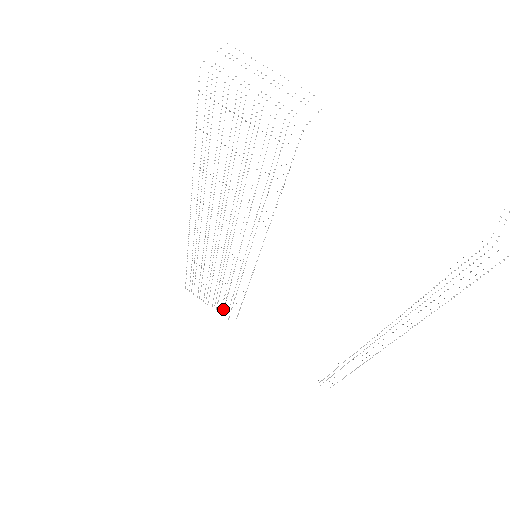
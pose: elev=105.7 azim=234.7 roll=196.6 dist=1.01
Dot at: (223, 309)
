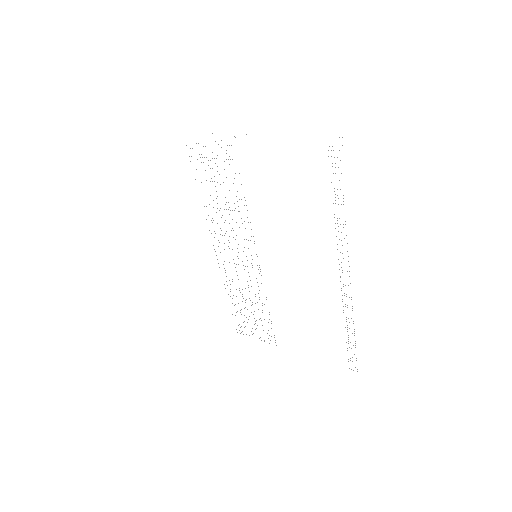
Dot at: occluded
